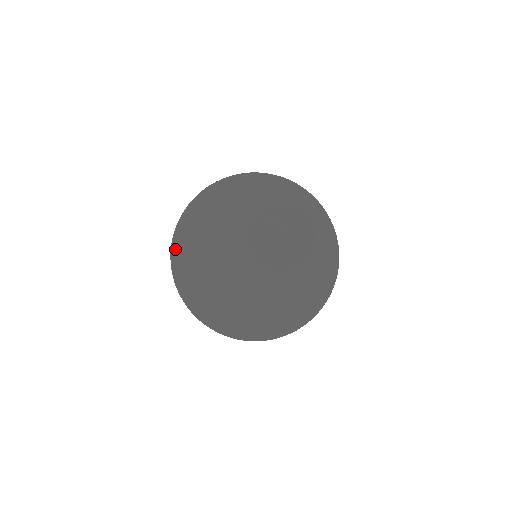
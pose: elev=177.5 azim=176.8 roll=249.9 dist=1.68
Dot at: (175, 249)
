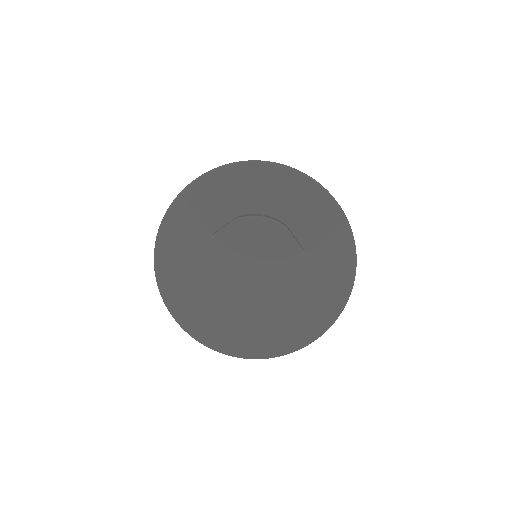
Dot at: (161, 280)
